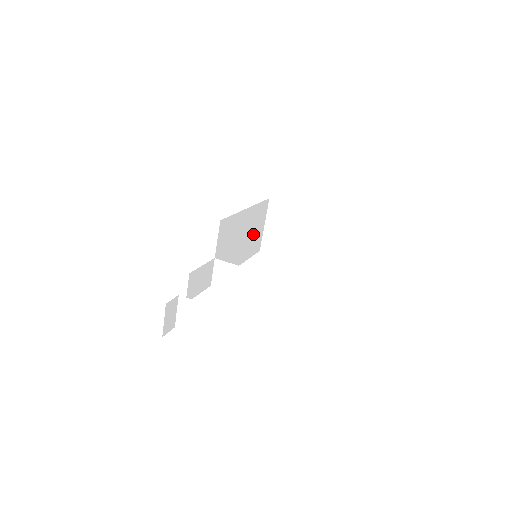
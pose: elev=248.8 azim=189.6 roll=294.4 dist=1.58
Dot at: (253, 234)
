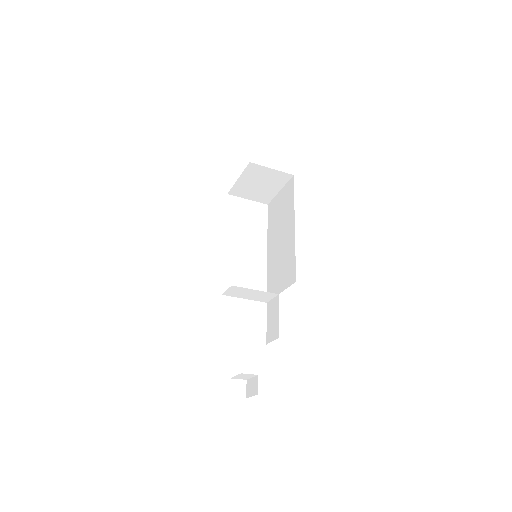
Dot at: occluded
